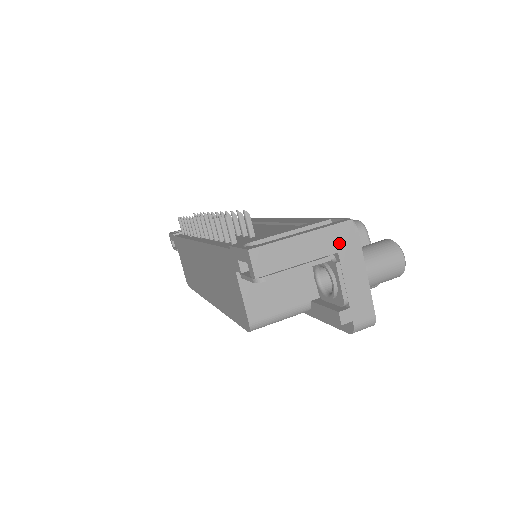
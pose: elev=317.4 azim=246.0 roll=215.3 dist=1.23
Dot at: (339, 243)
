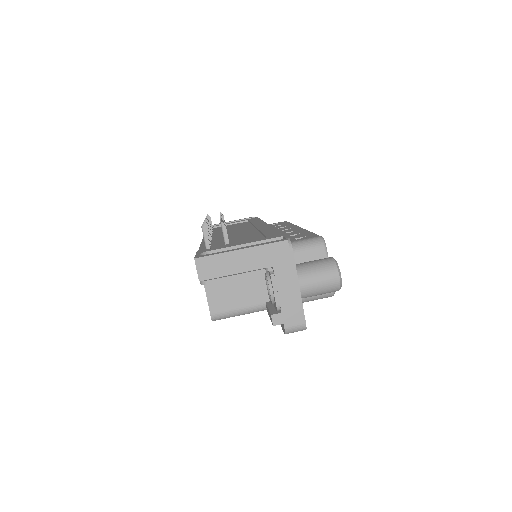
Dot at: (274, 259)
